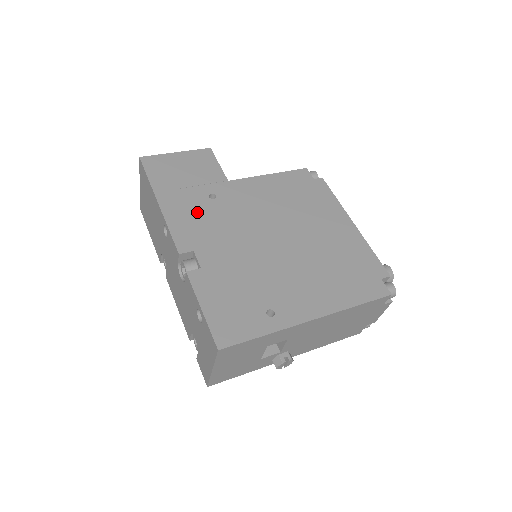
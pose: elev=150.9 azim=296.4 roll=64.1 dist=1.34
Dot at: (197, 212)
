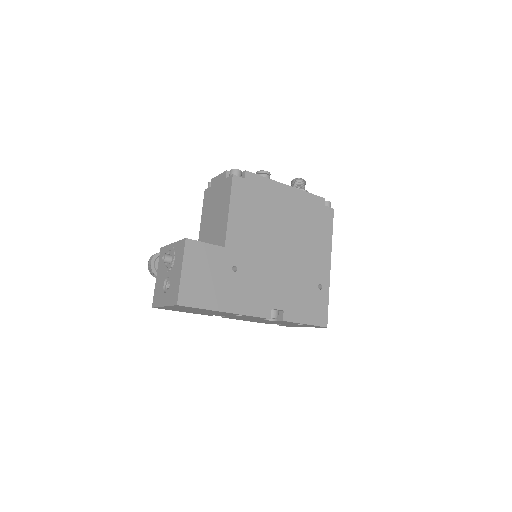
Dot at: (244, 289)
